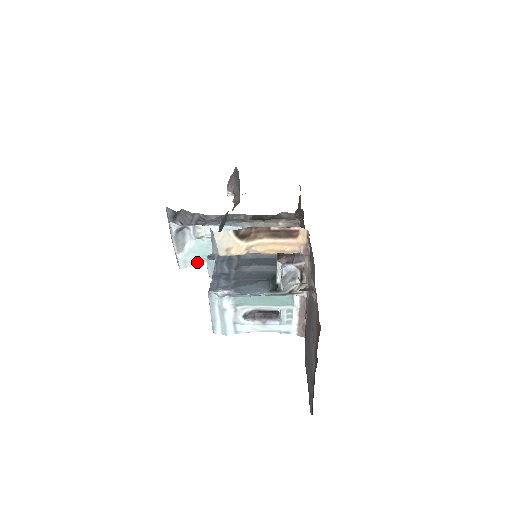
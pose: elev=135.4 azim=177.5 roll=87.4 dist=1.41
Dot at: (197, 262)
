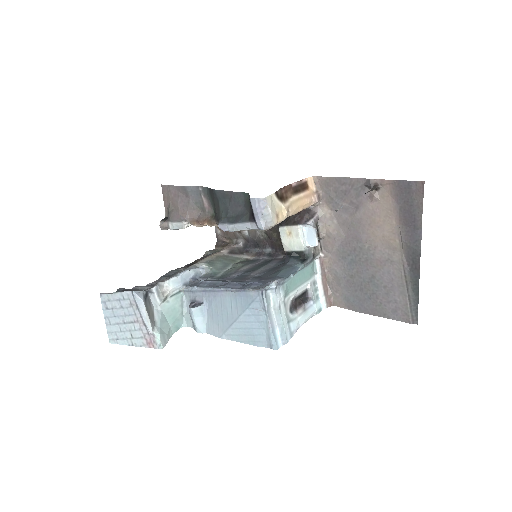
Dot at: (171, 334)
